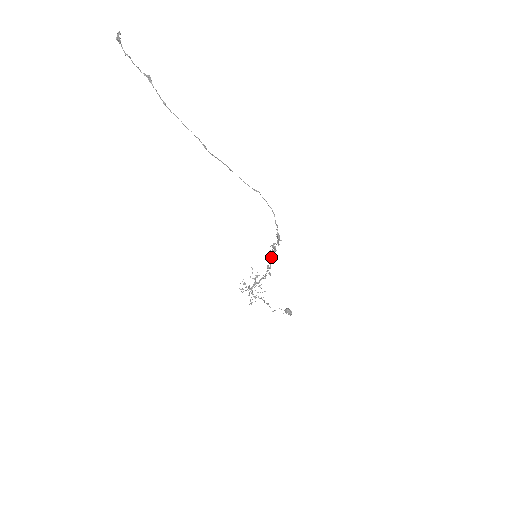
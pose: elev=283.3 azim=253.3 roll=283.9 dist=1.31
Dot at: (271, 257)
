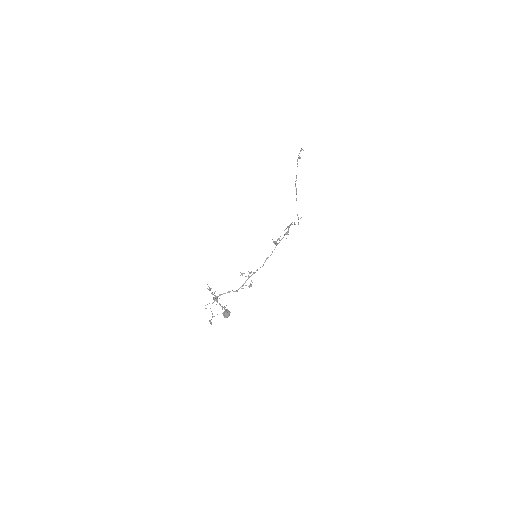
Dot at: occluded
